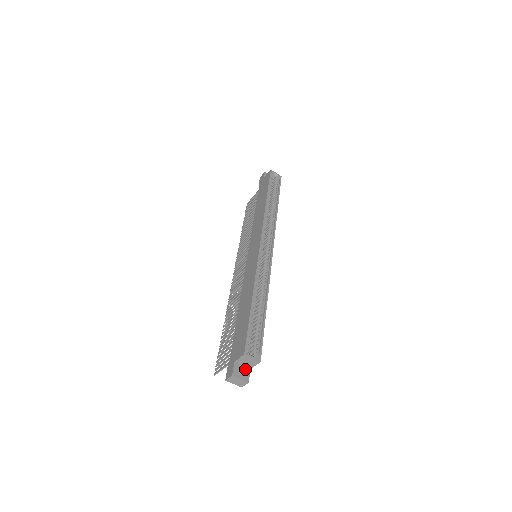
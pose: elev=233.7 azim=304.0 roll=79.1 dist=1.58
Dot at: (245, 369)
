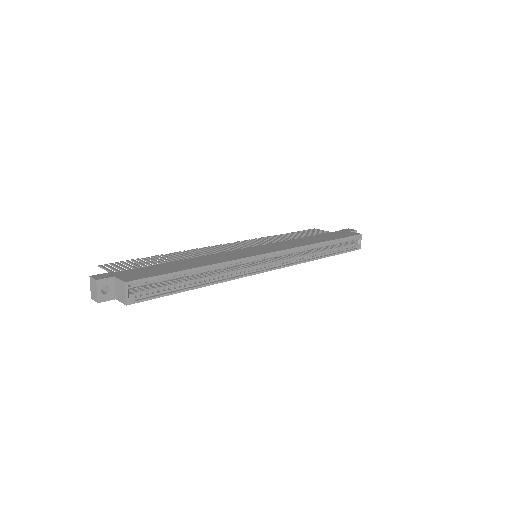
Dot at: (112, 293)
